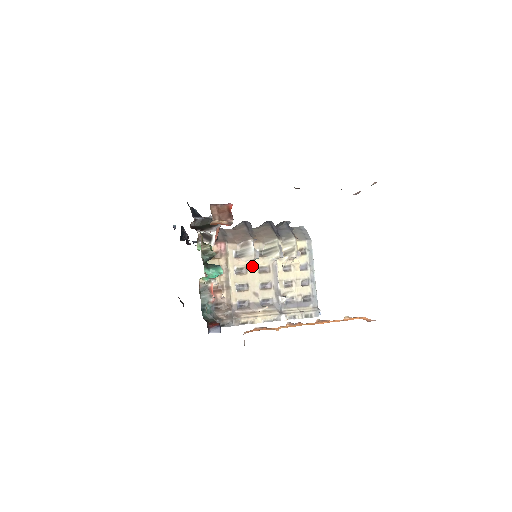
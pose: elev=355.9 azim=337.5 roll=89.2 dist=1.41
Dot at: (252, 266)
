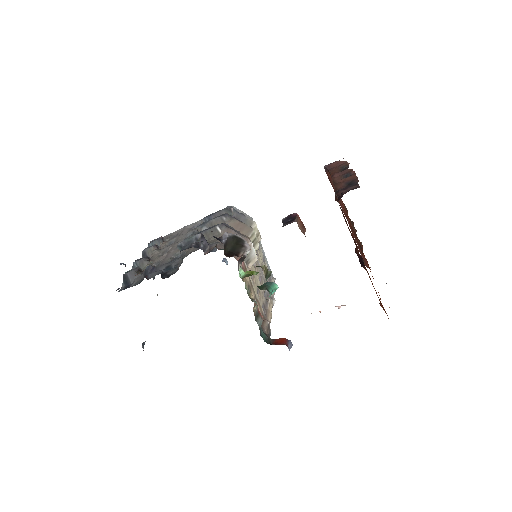
Dot at: (253, 268)
